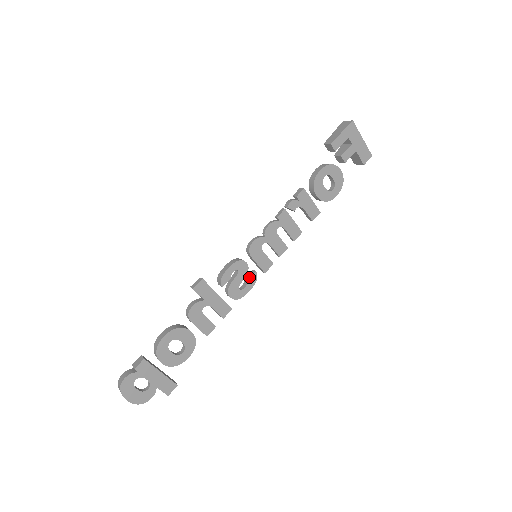
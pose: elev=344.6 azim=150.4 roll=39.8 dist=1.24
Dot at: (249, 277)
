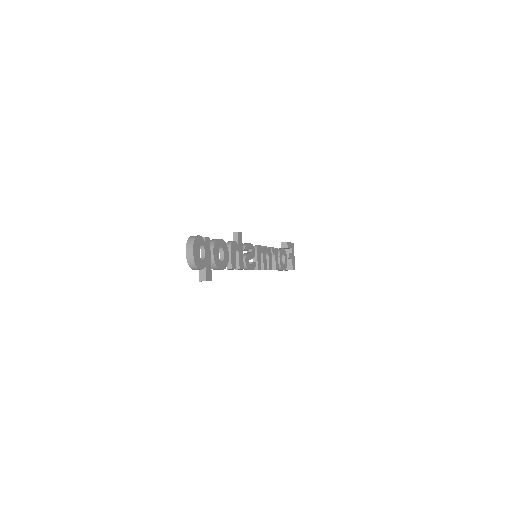
Dot at: (253, 262)
